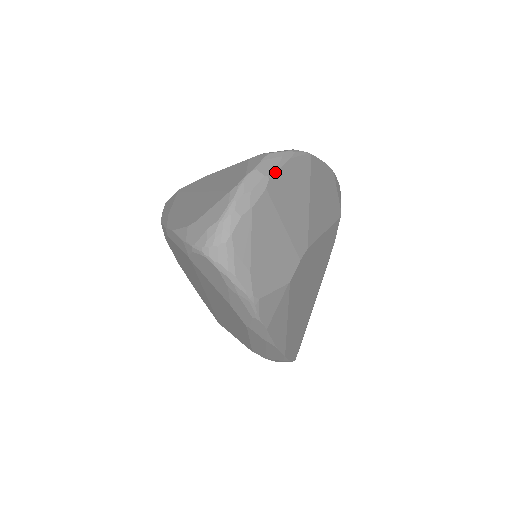
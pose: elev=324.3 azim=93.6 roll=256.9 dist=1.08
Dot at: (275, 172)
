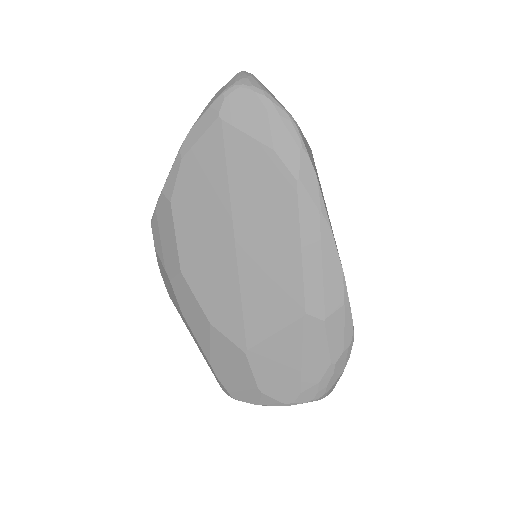
Dot at: occluded
